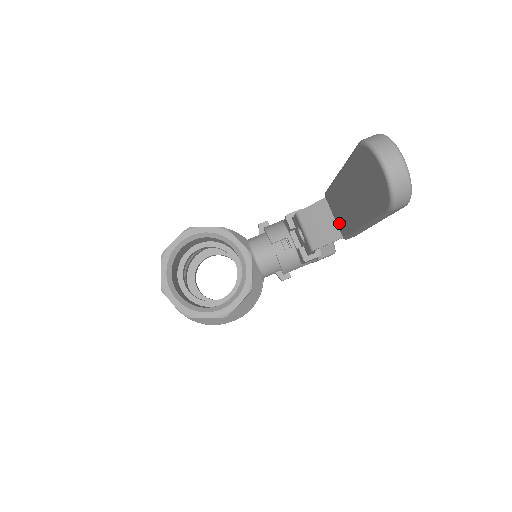
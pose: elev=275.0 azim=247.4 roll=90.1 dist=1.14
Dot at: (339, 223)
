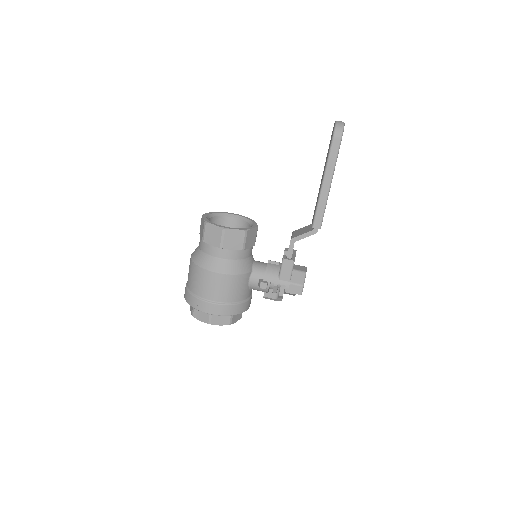
Dot at: occluded
